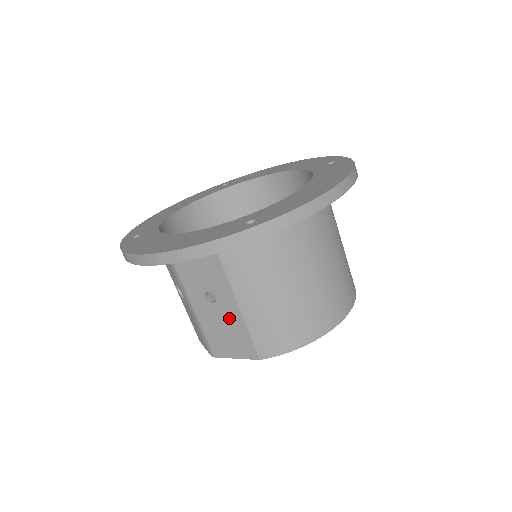
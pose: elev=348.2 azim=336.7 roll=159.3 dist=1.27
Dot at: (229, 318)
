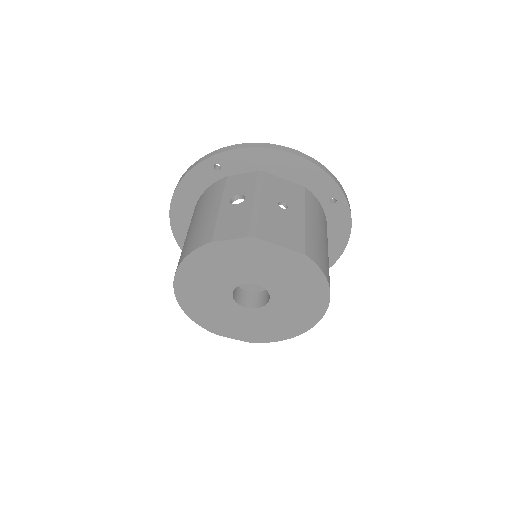
Dot at: (292, 221)
